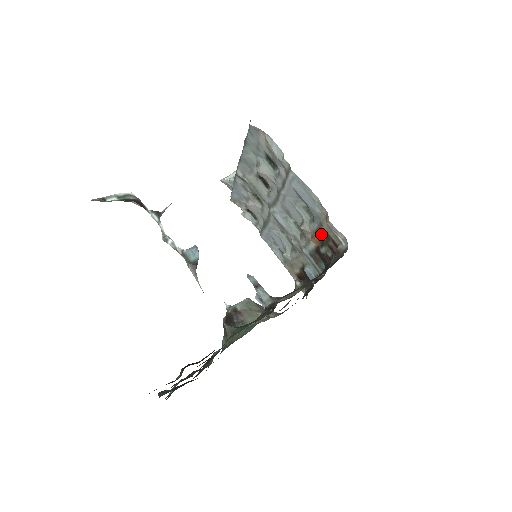
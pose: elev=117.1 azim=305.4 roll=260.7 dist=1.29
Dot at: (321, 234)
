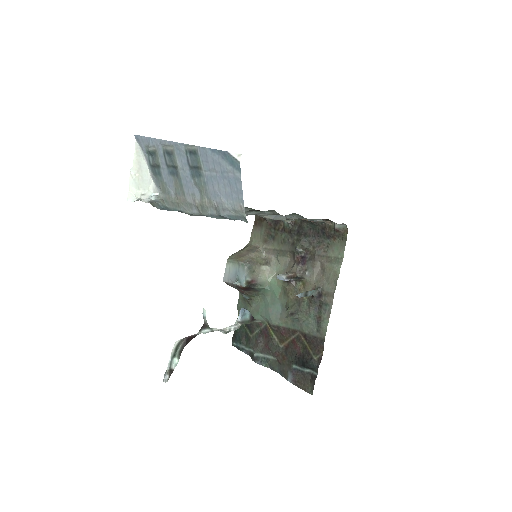
Dot at: occluded
